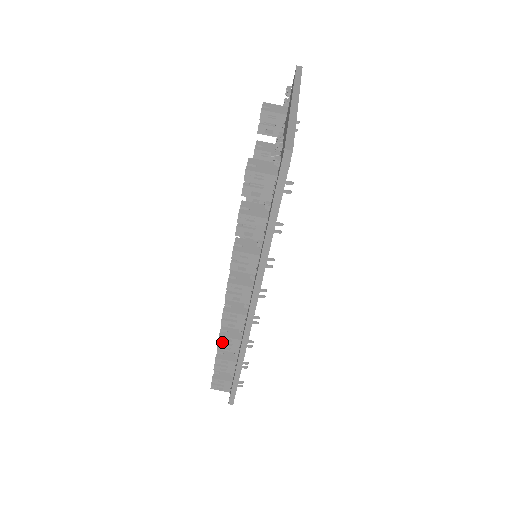
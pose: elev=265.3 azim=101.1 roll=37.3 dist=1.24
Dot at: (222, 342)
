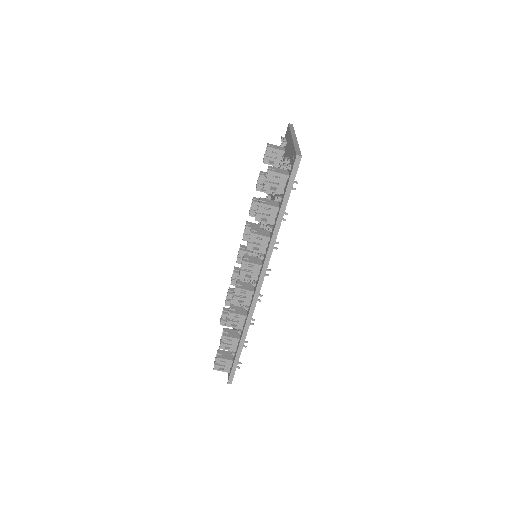
Dot at: (231, 318)
